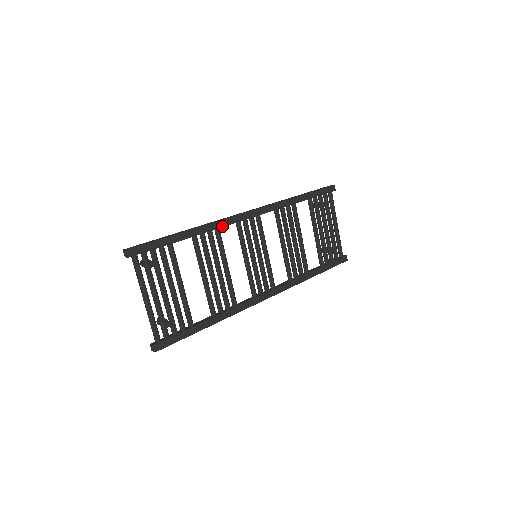
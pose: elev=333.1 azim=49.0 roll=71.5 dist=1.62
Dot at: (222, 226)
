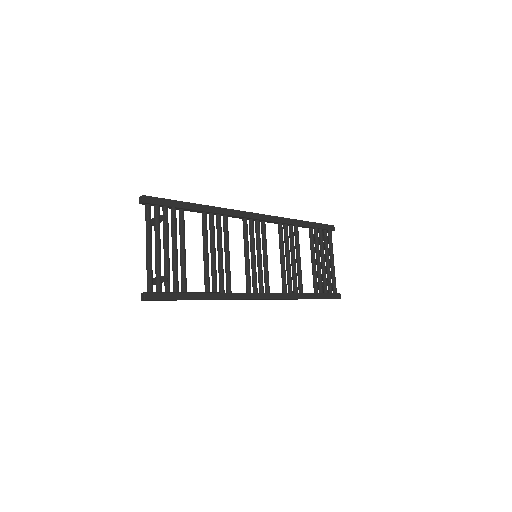
Dot at: (230, 214)
